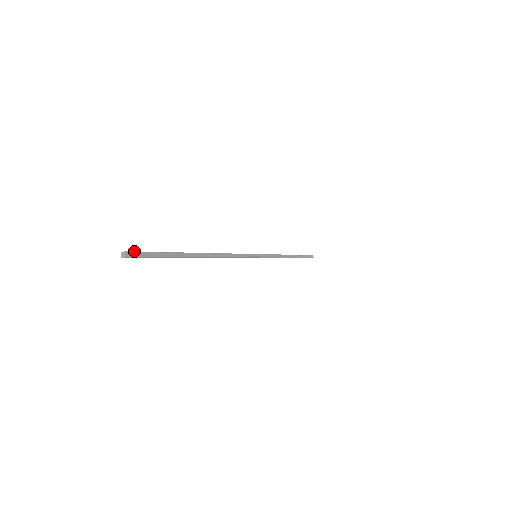
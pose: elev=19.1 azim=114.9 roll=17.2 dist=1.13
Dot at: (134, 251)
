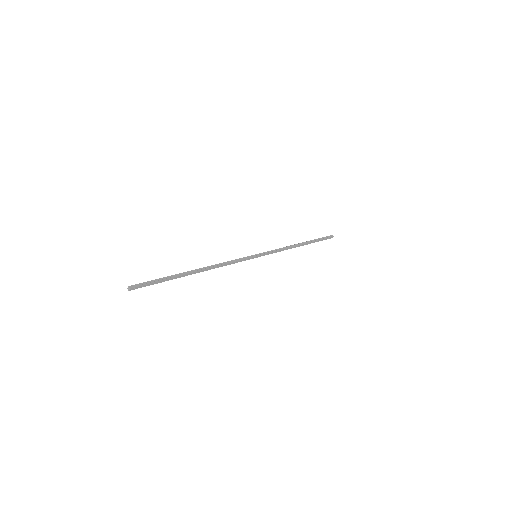
Dot at: (135, 284)
